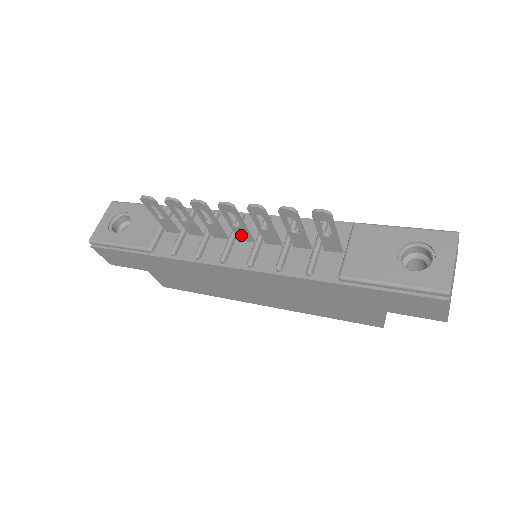
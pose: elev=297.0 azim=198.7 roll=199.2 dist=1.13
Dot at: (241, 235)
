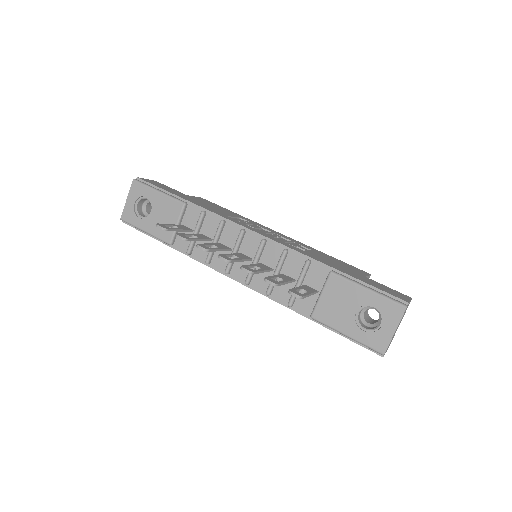
Dot at: occluded
